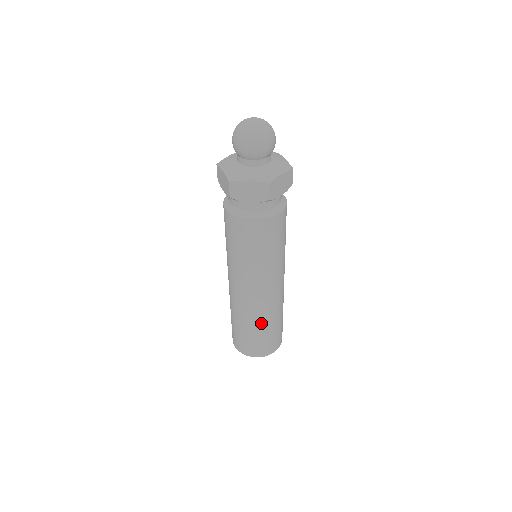
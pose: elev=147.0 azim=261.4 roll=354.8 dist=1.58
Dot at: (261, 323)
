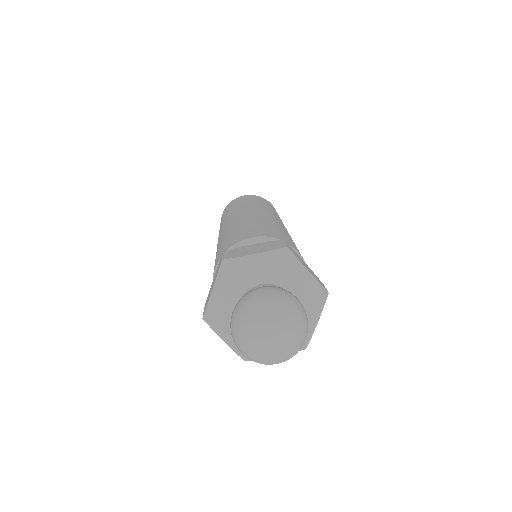
Dot at: occluded
